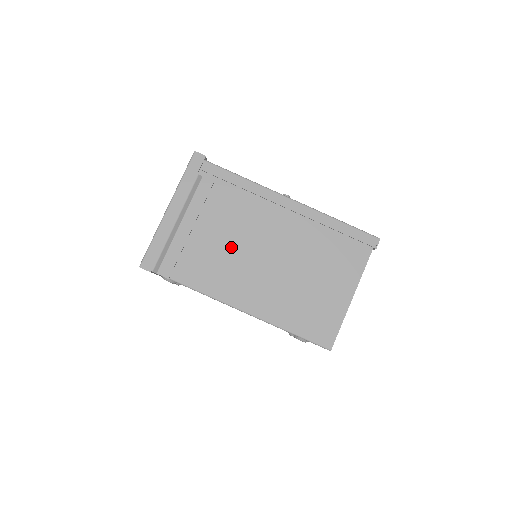
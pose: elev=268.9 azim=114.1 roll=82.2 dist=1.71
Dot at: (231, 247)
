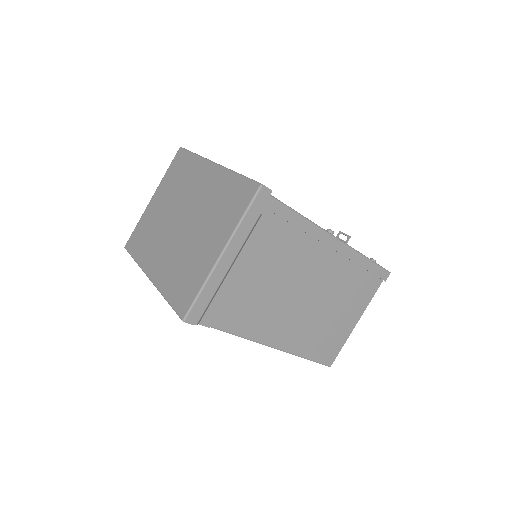
Dot at: (274, 289)
